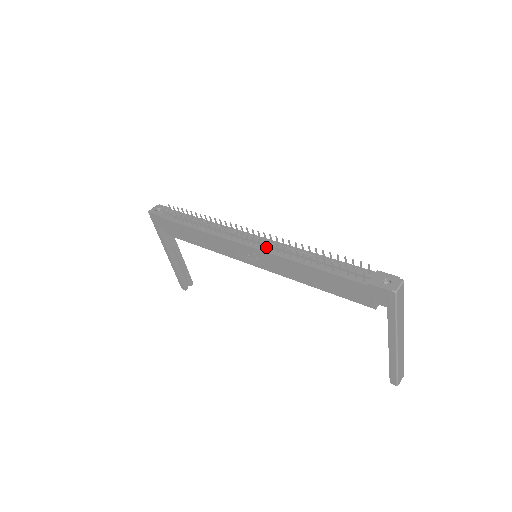
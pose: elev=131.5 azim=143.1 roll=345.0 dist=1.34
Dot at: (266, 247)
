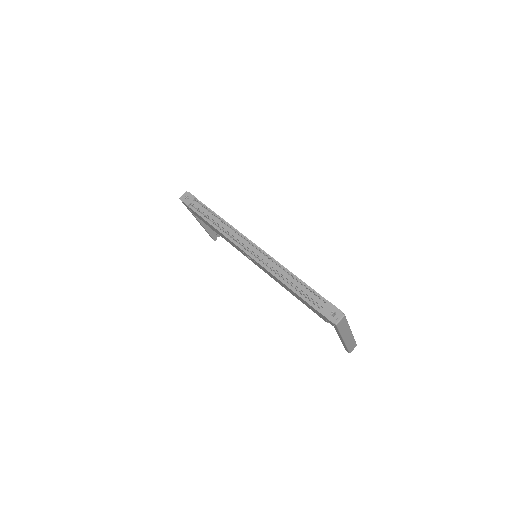
Dot at: (260, 260)
